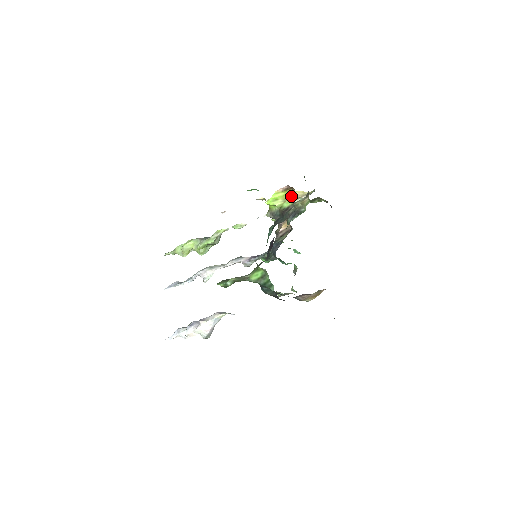
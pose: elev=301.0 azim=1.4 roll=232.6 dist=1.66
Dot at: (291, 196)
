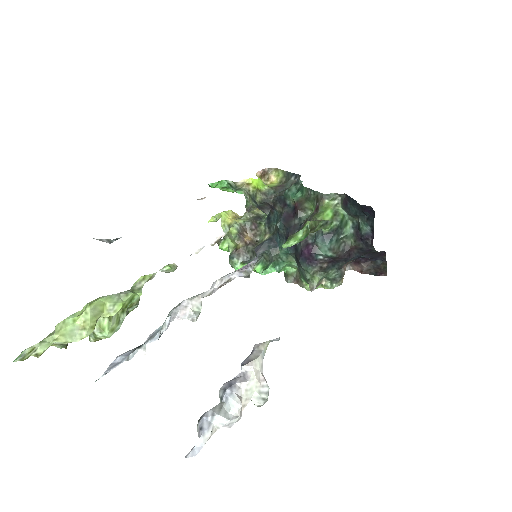
Dot at: (266, 184)
